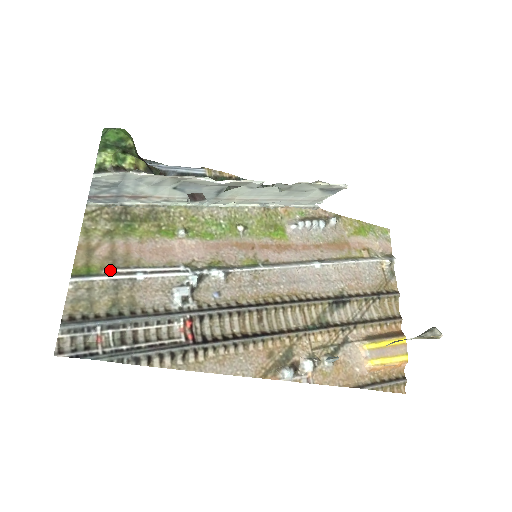
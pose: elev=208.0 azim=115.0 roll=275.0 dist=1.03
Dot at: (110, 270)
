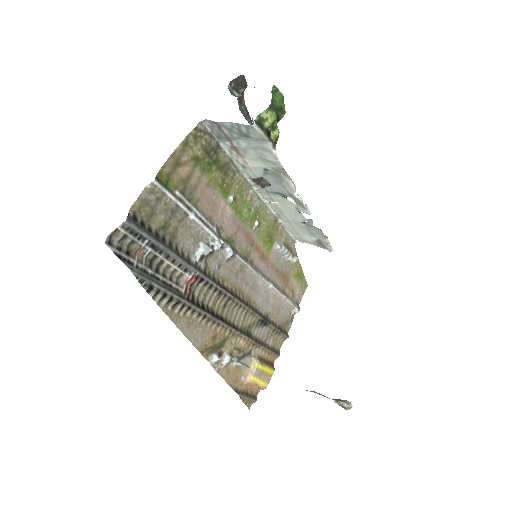
Dot at: (180, 194)
